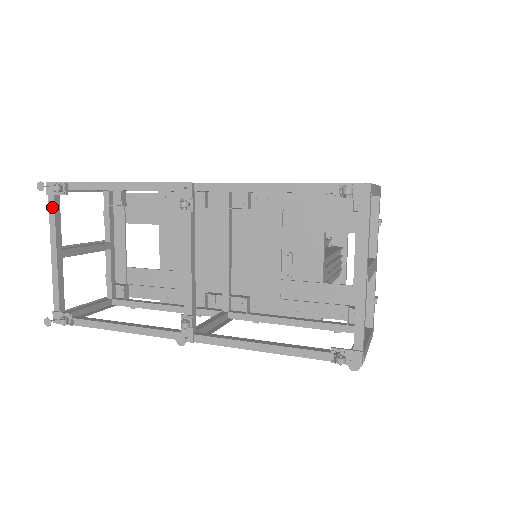
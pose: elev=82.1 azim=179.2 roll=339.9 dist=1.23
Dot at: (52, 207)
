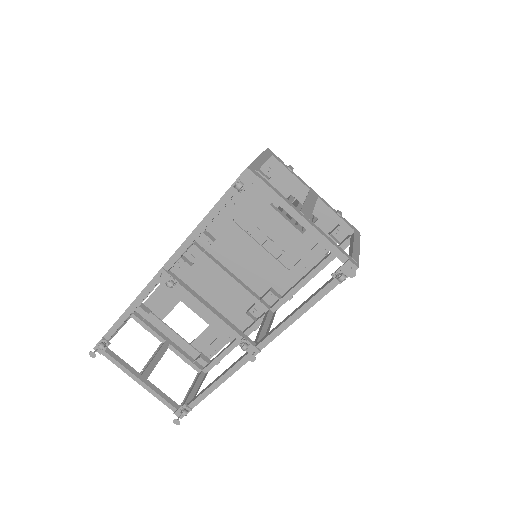
Dot at: (111, 358)
